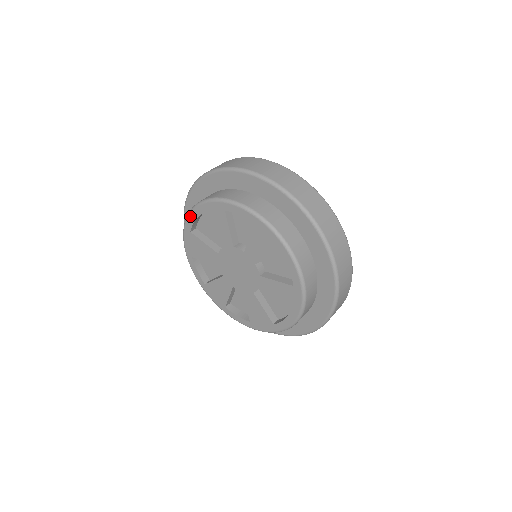
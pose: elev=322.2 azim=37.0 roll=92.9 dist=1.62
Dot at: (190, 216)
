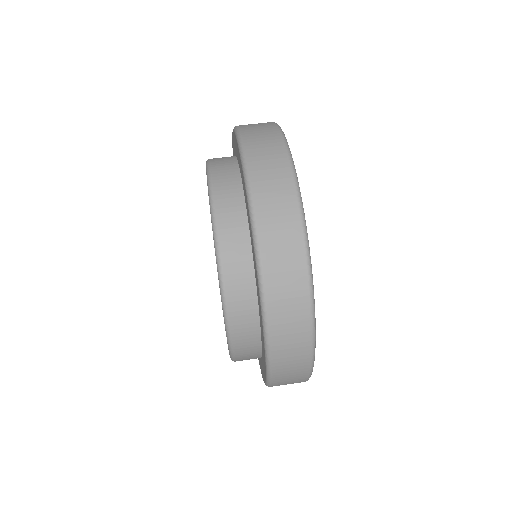
Dot at: (208, 187)
